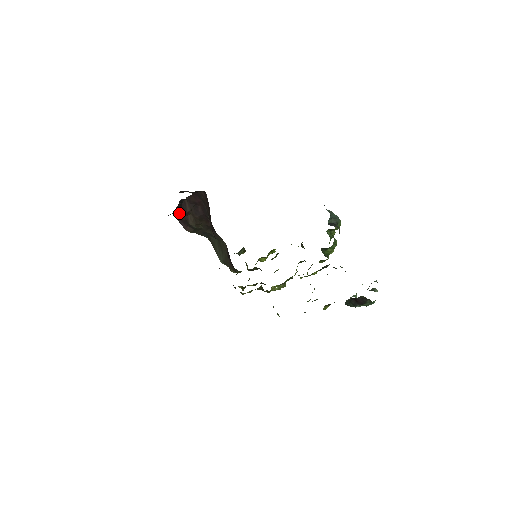
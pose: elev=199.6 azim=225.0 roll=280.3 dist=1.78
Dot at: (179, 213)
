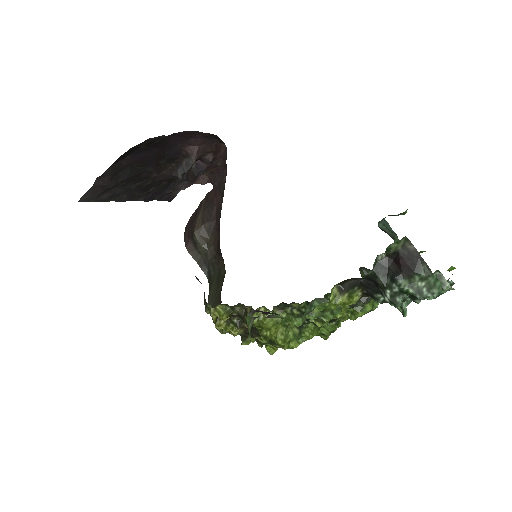
Dot at: (184, 161)
